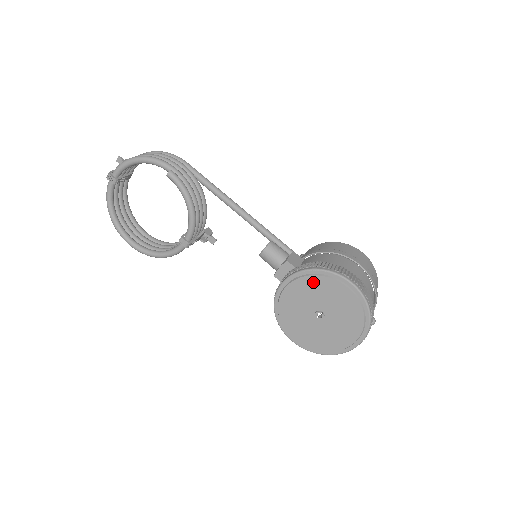
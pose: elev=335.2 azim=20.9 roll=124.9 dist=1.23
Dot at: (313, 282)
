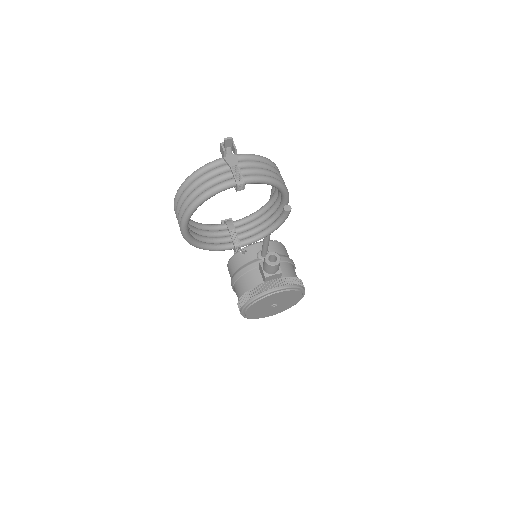
Dot at: (292, 293)
